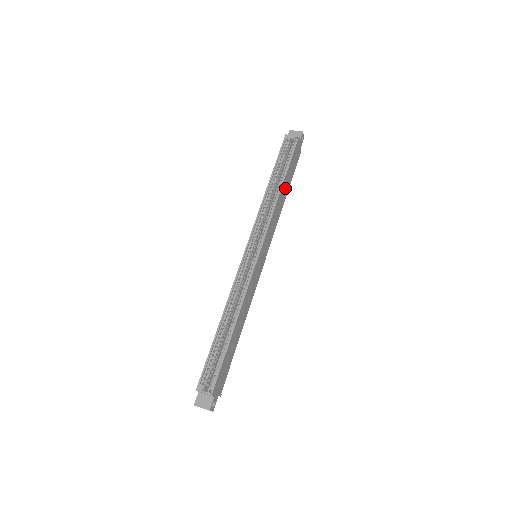
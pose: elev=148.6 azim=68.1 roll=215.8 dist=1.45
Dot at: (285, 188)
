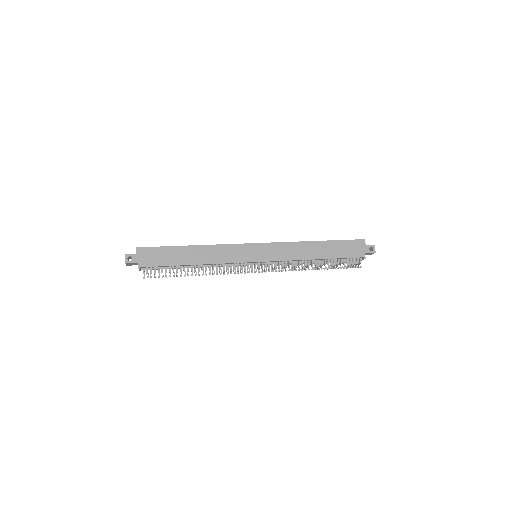
Dot at: (321, 250)
